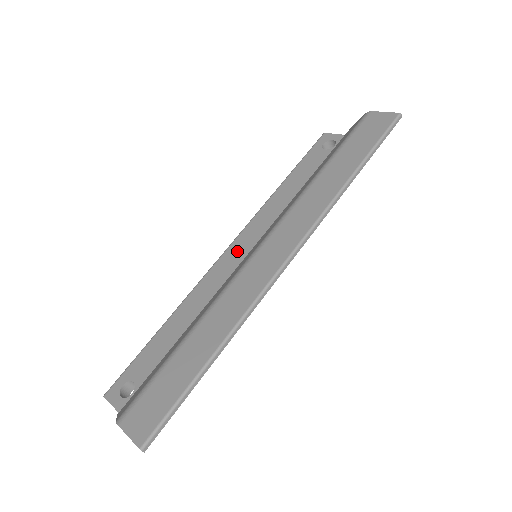
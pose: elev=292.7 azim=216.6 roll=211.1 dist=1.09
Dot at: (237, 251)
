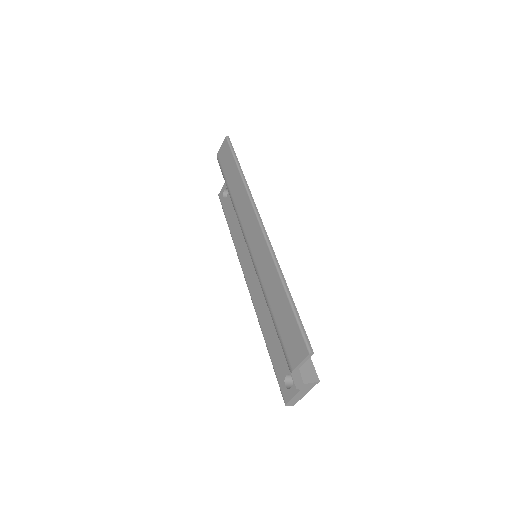
Dot at: (250, 273)
